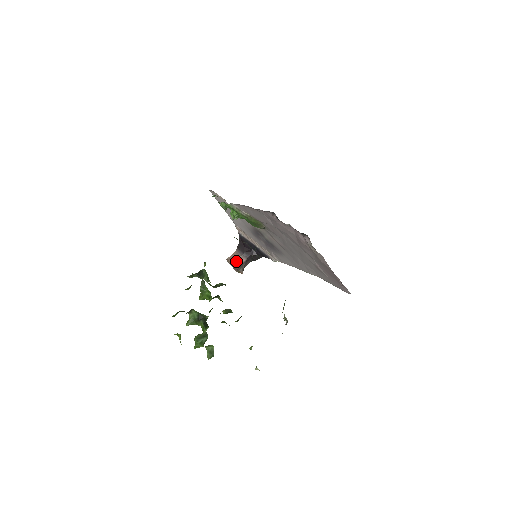
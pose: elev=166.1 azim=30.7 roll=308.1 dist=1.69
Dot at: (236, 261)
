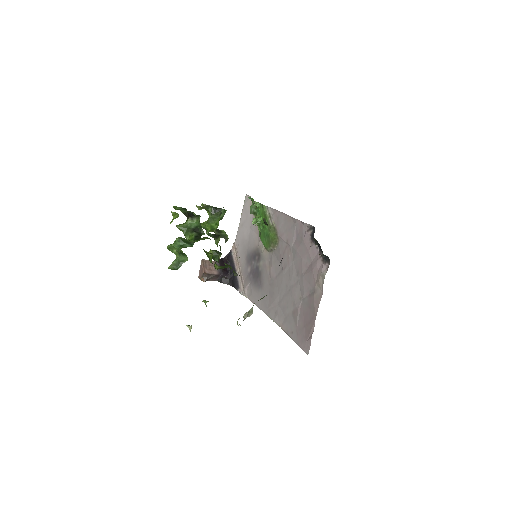
Dot at: (209, 267)
